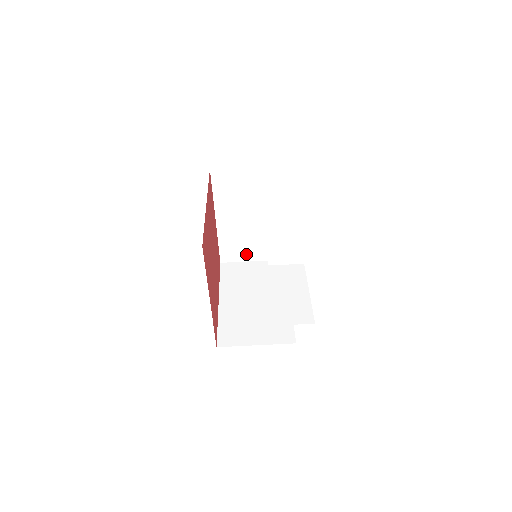
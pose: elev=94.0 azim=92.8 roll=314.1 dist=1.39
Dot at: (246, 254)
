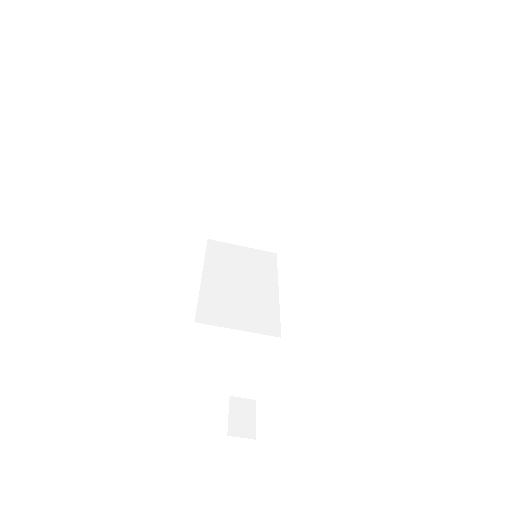
Dot at: occluded
